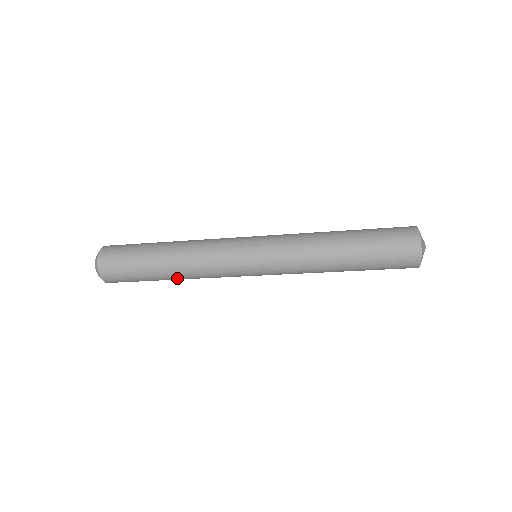
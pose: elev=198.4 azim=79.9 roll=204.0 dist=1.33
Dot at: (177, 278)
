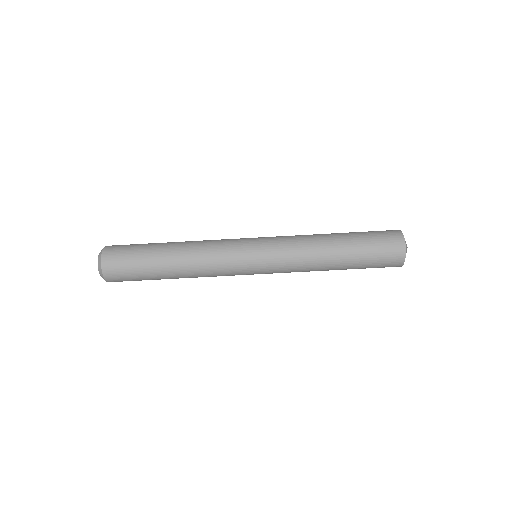
Dot at: (178, 266)
